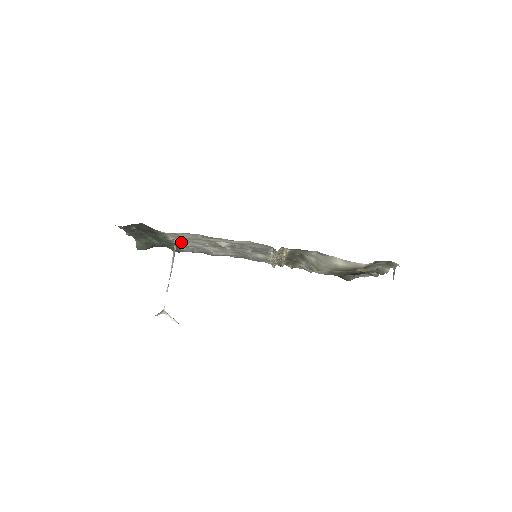
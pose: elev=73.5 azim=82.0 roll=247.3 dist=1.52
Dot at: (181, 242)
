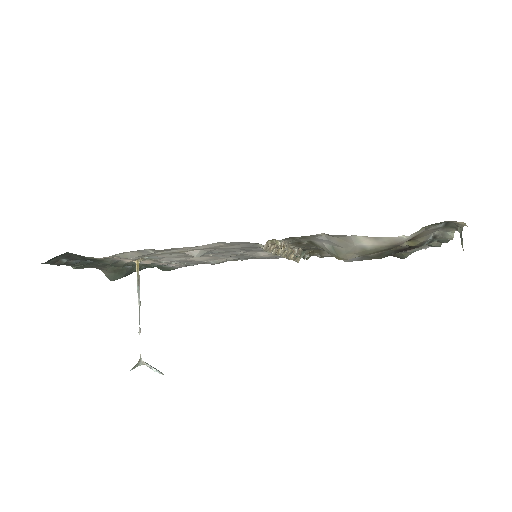
Dot at: (150, 261)
